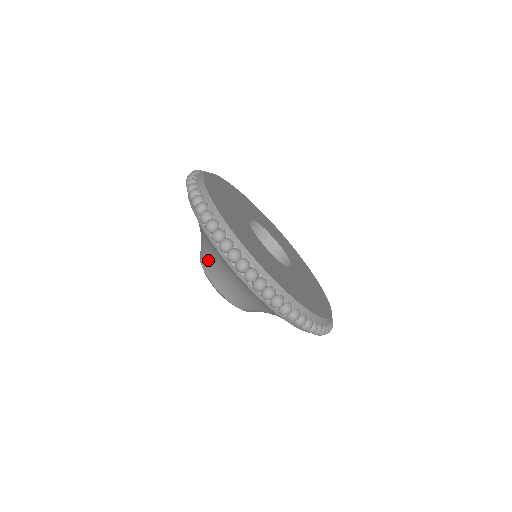
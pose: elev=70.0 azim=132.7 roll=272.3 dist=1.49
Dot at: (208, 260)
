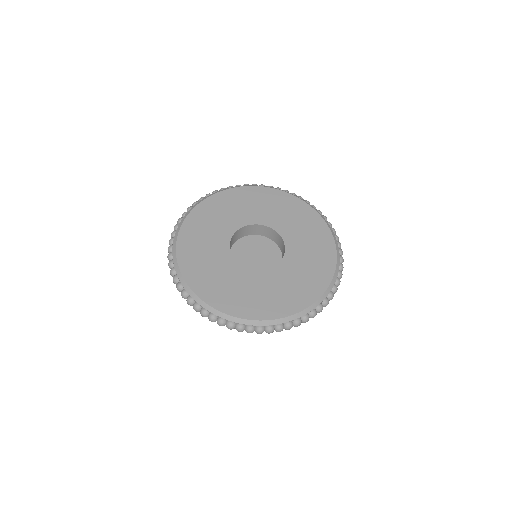
Dot at: occluded
